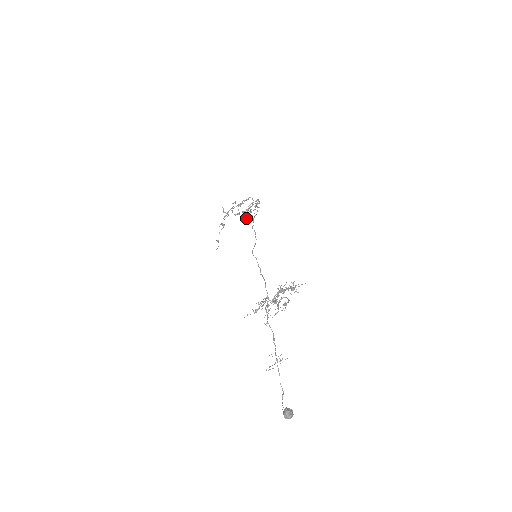
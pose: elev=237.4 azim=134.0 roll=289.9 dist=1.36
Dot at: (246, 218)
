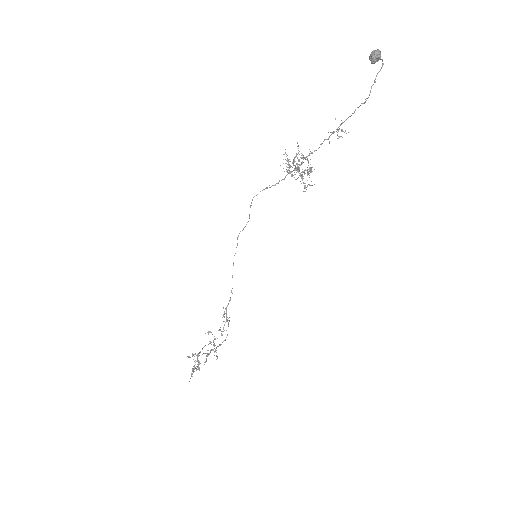
Dot at: occluded
